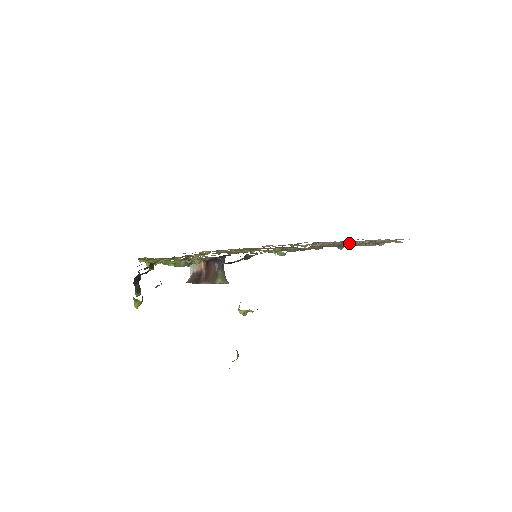
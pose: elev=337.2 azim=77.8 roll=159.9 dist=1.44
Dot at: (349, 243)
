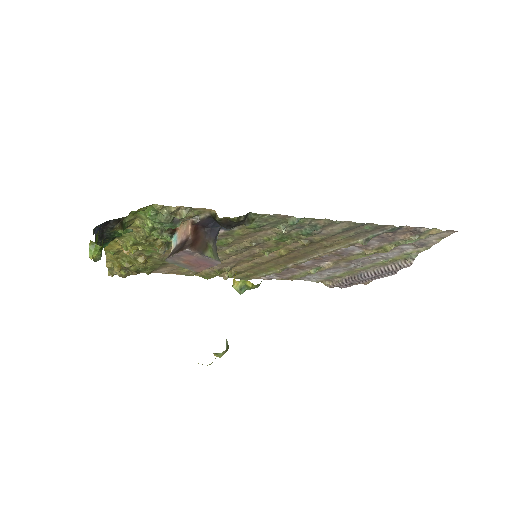
Dot at: (373, 244)
